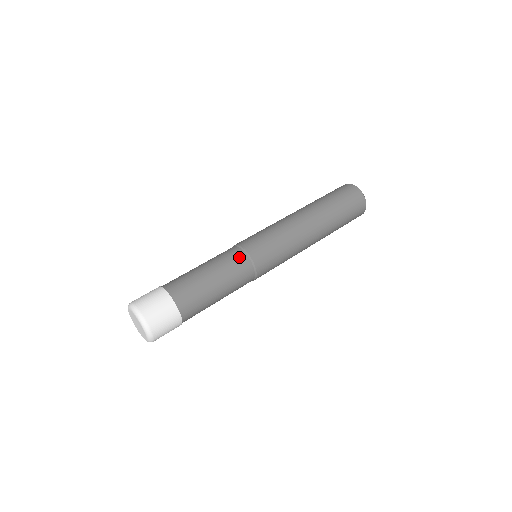
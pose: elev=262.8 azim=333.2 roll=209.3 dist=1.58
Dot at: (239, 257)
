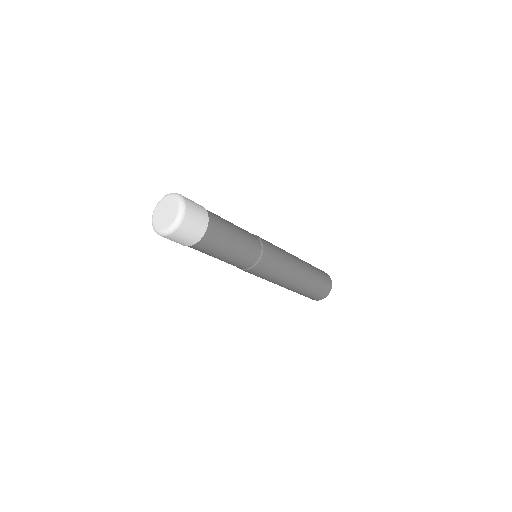
Dot at: (257, 241)
